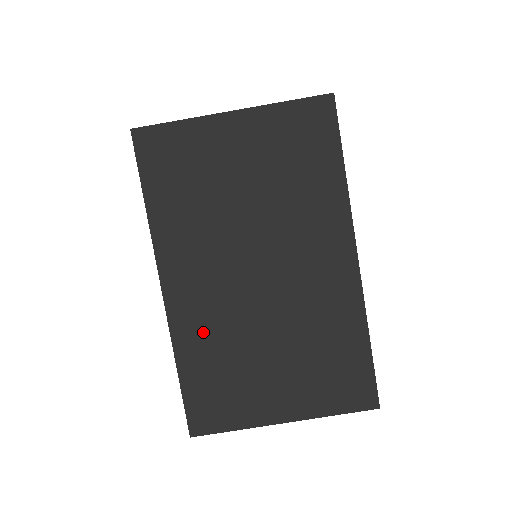
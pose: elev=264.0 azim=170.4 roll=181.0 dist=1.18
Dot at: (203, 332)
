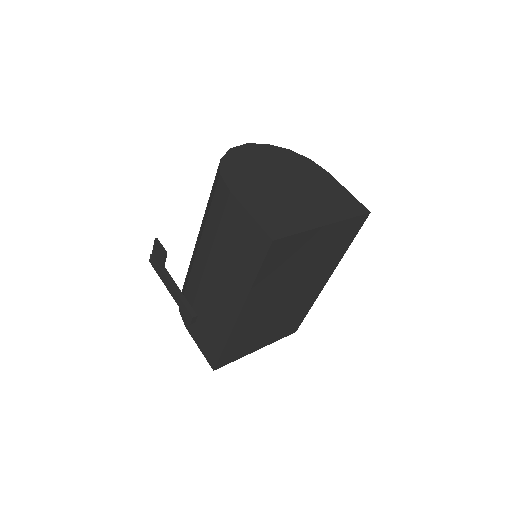
Dot at: (247, 328)
